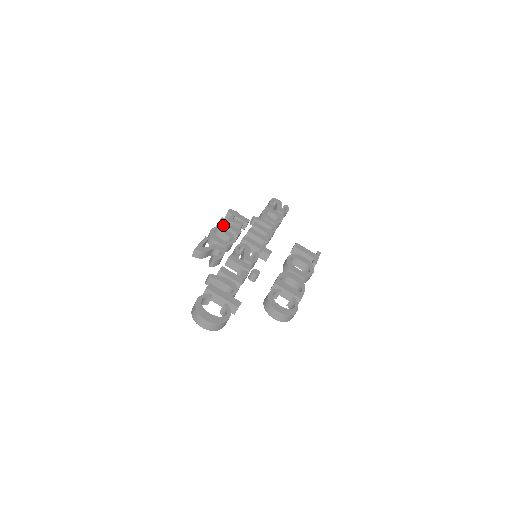
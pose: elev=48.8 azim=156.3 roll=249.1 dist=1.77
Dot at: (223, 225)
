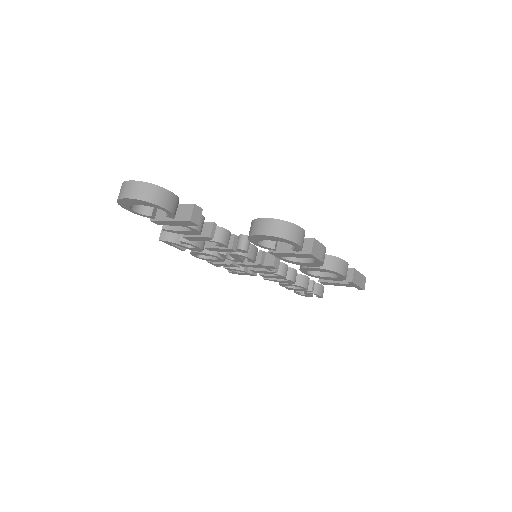
Dot at: occluded
